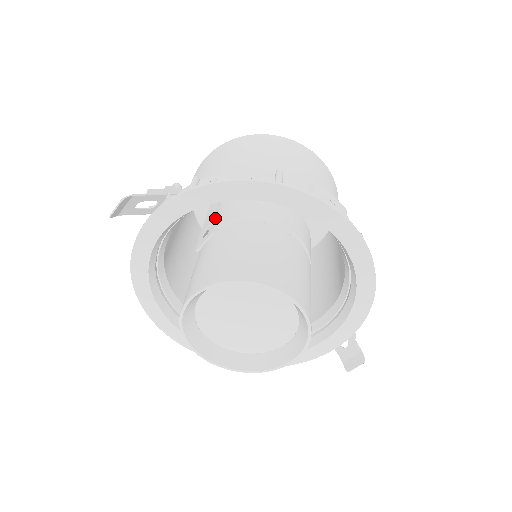
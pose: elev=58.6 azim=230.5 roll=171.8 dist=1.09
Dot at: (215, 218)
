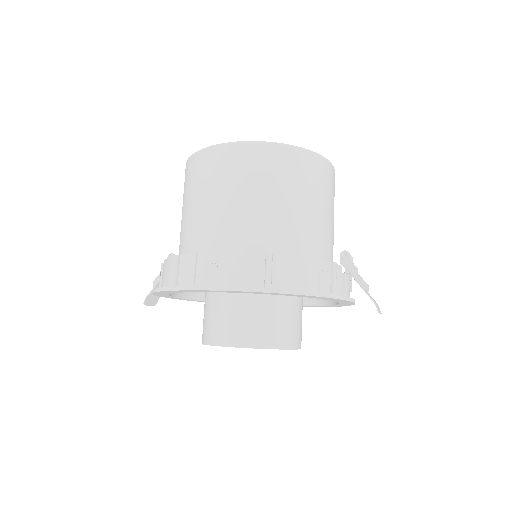
Dot at: occluded
